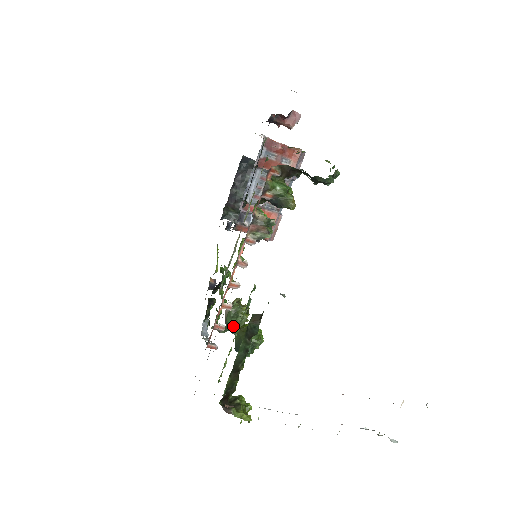
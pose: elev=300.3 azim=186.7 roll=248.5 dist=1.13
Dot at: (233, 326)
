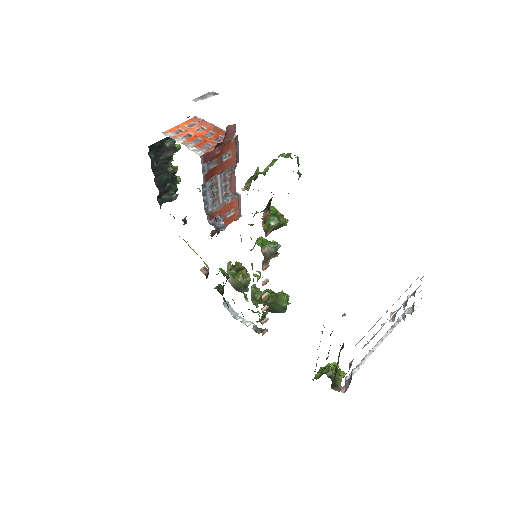
Dot at: occluded
